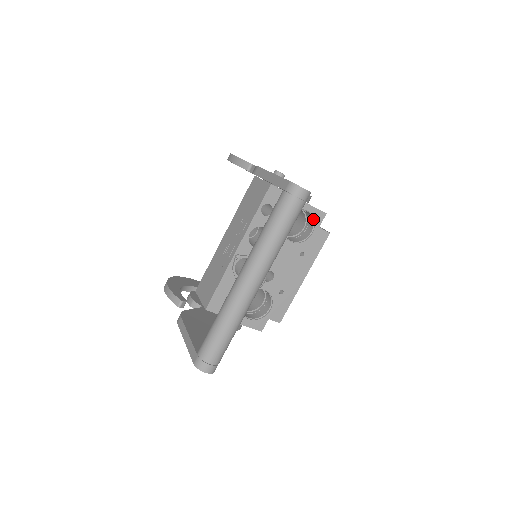
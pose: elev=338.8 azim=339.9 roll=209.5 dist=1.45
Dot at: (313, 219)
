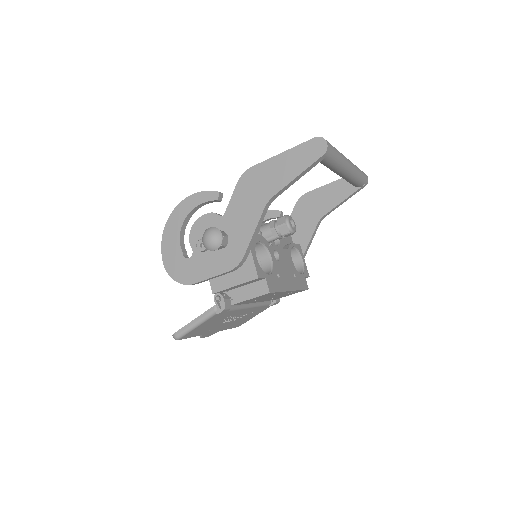
Dot at: (303, 270)
